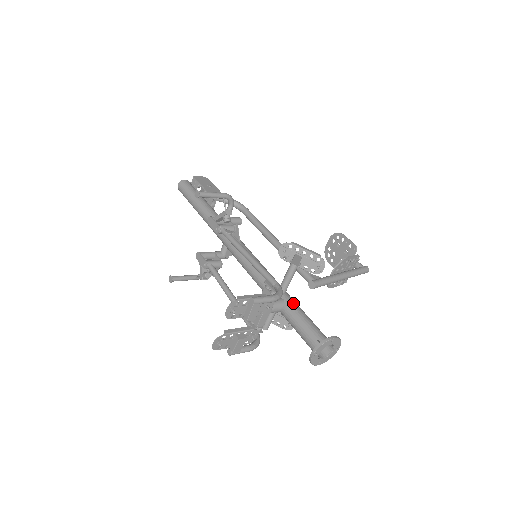
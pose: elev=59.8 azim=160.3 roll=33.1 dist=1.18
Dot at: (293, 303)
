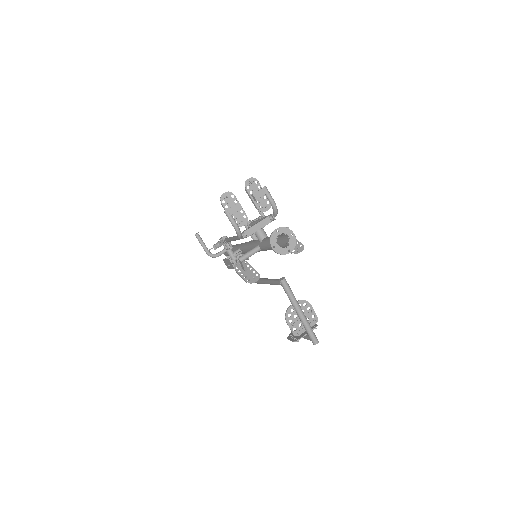
Dot at: occluded
